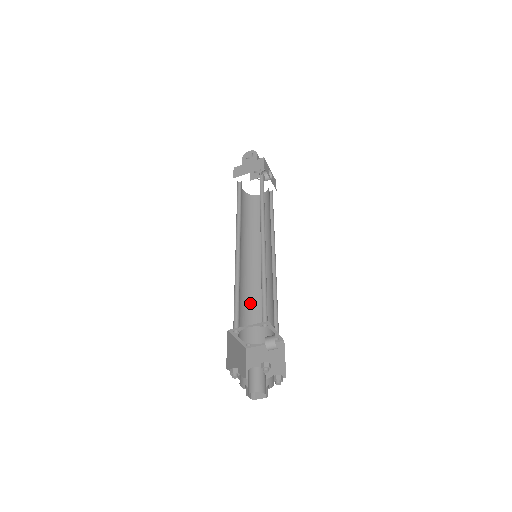
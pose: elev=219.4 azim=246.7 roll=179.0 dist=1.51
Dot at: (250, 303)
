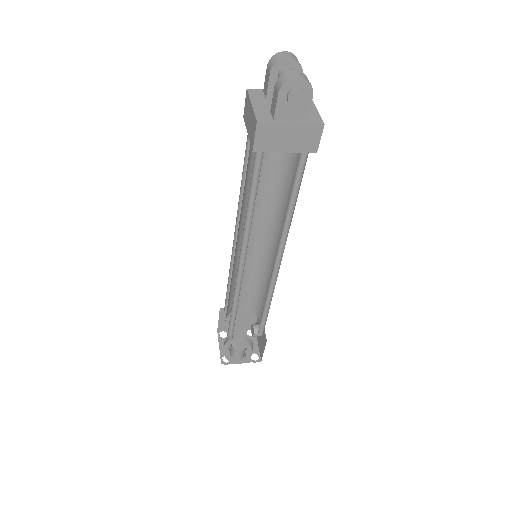
Dot at: (234, 284)
